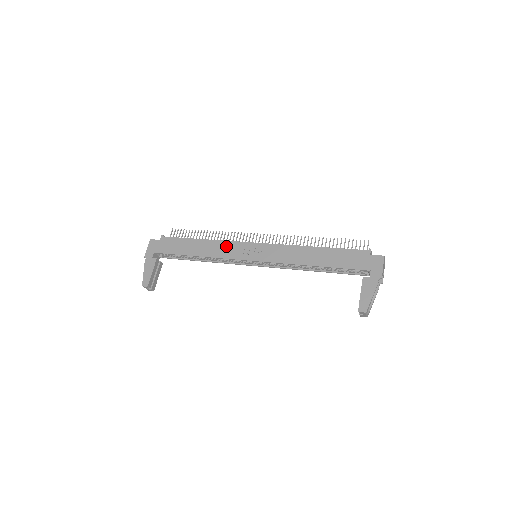
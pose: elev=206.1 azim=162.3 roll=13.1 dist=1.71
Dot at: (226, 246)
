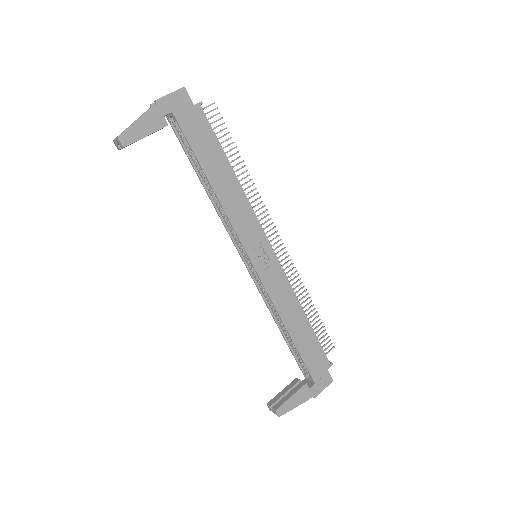
Dot at: (247, 215)
